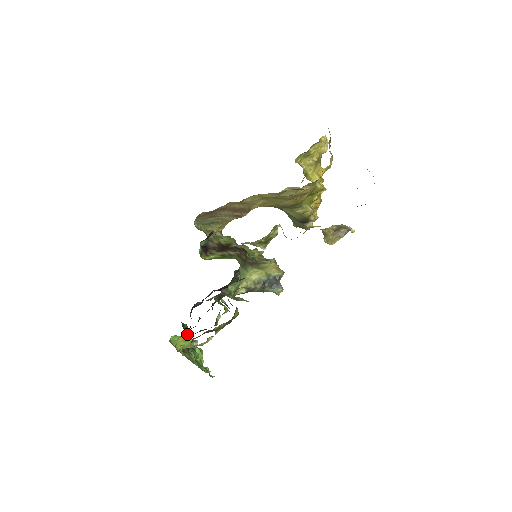
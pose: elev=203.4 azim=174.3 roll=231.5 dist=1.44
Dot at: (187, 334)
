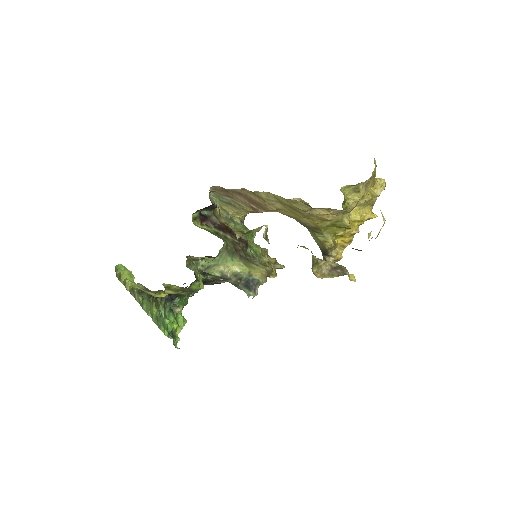
Dot at: (175, 296)
